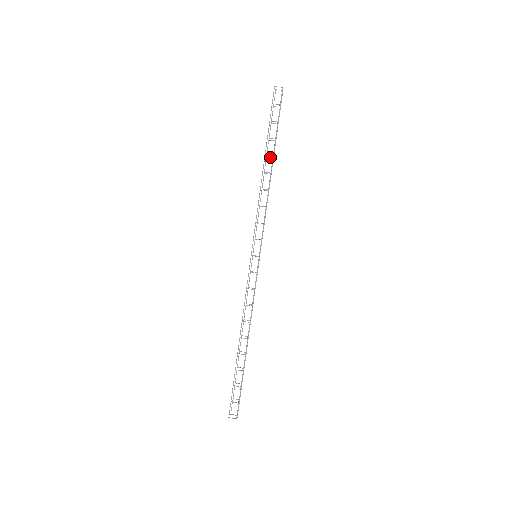
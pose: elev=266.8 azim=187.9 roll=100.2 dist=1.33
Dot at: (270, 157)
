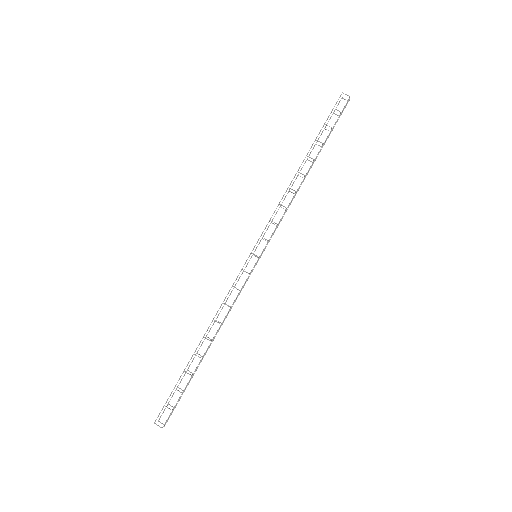
Dot at: (310, 161)
